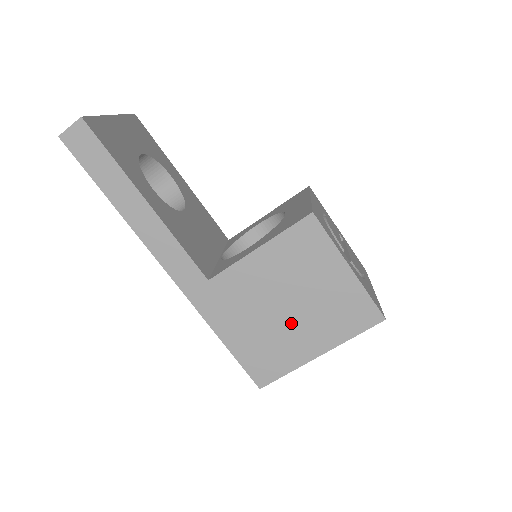
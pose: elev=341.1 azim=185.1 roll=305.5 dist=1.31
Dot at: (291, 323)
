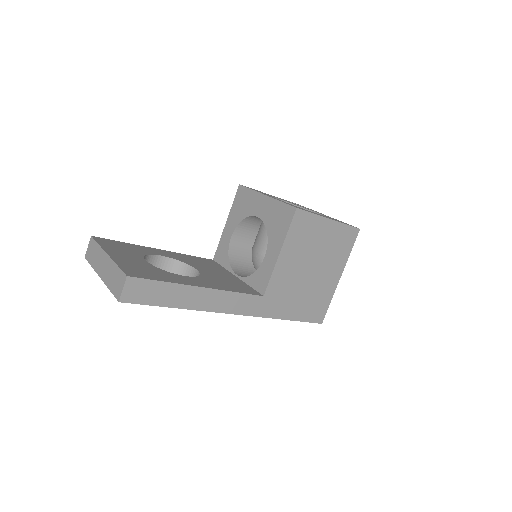
Dot at: (318, 275)
